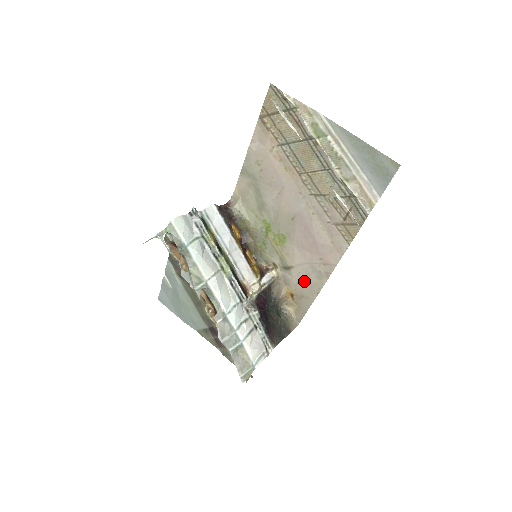
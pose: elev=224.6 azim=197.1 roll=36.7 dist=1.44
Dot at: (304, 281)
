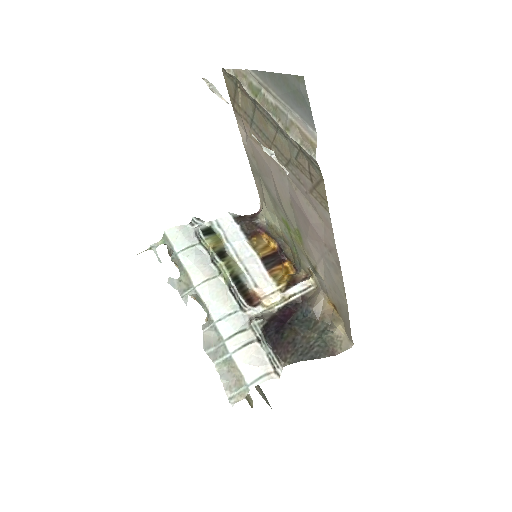
Dot at: (331, 282)
